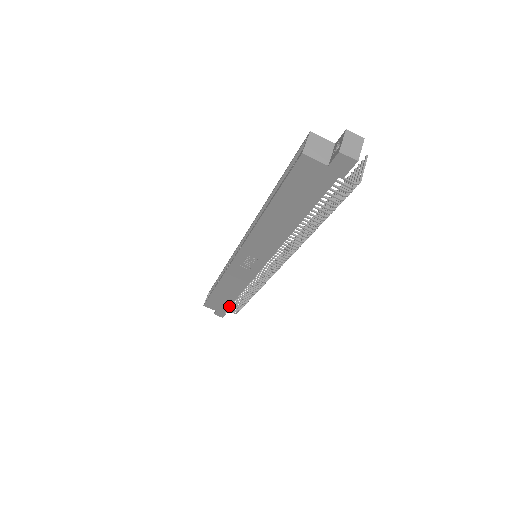
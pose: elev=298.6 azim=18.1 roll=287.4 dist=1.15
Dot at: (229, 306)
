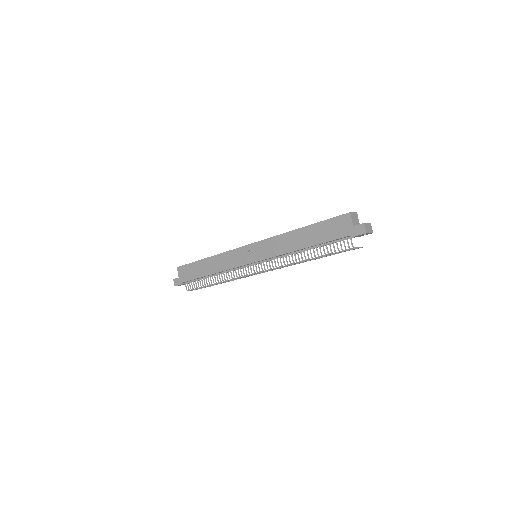
Dot at: (194, 279)
